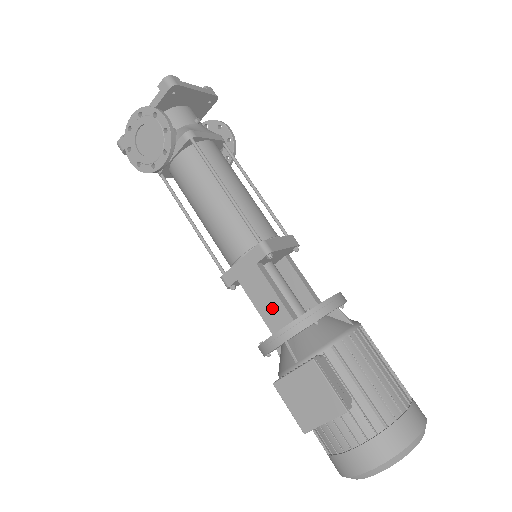
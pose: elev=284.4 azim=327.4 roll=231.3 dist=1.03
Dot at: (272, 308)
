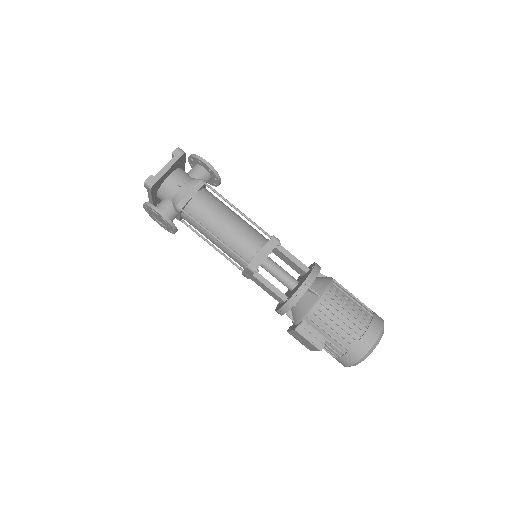
Dot at: (272, 294)
